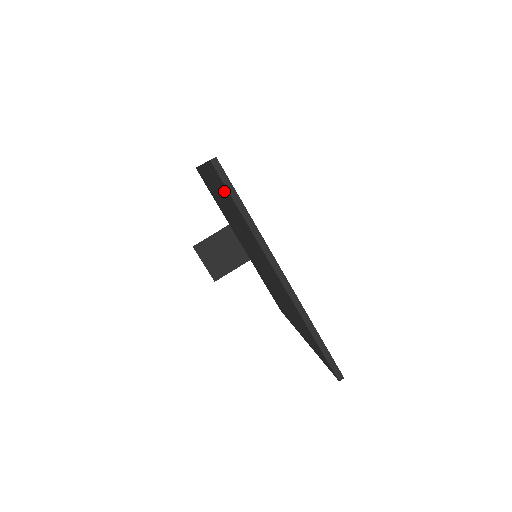
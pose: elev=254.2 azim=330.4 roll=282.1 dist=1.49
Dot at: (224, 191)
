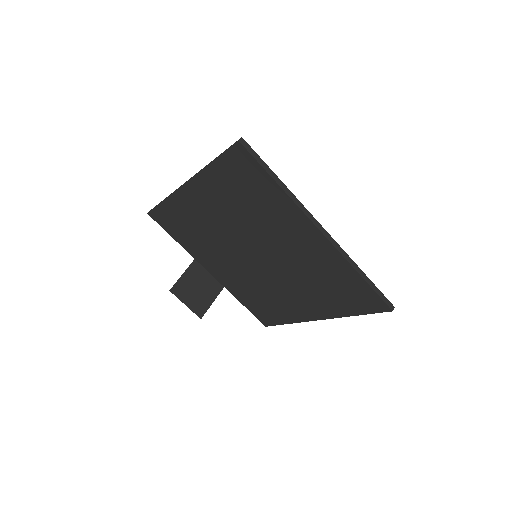
Dot at: (243, 177)
